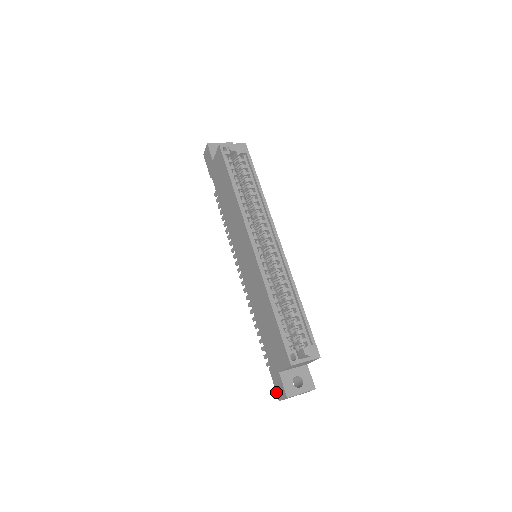
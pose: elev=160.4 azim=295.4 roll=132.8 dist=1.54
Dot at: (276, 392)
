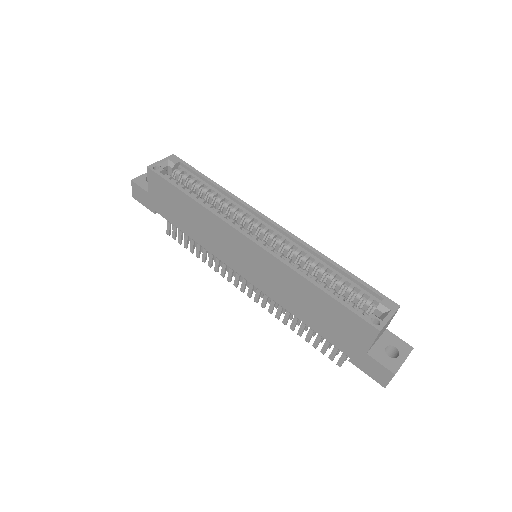
Dot at: occluded
